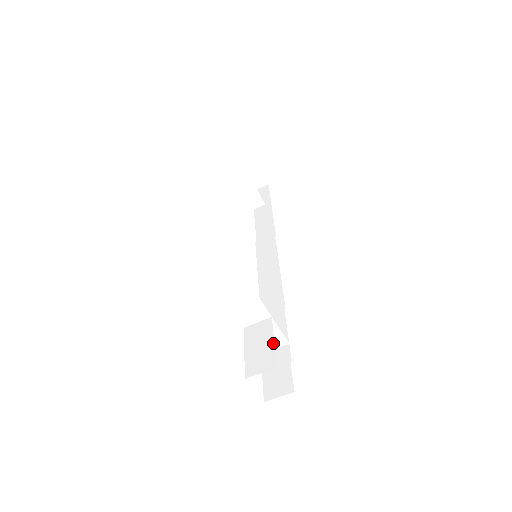
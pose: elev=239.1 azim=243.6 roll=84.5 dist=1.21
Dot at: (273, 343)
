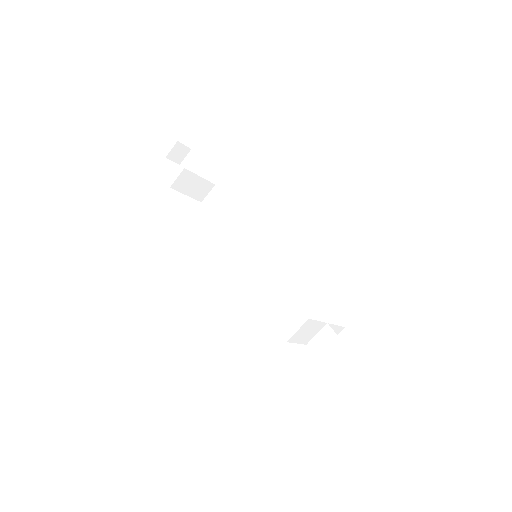
Dot at: (349, 351)
